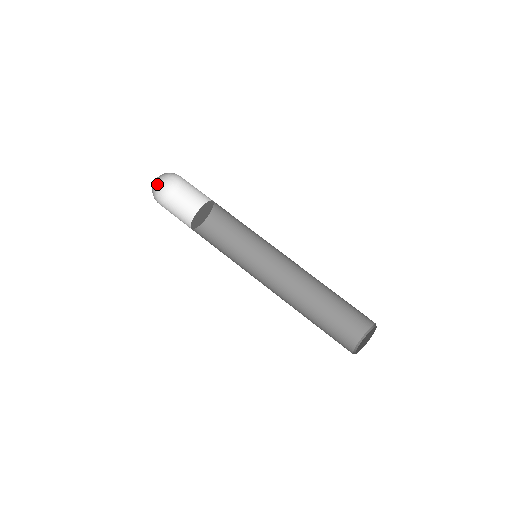
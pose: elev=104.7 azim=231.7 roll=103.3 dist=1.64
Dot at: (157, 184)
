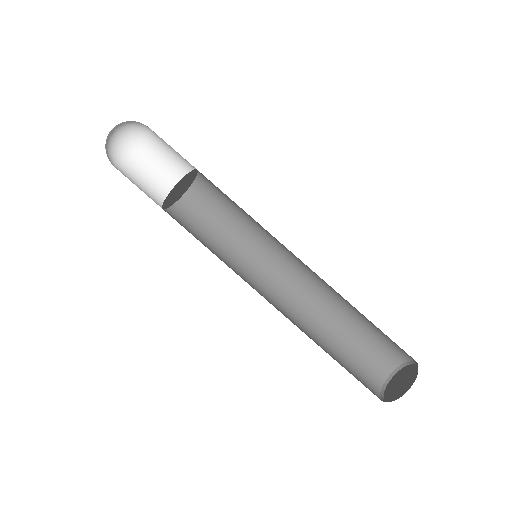
Dot at: (116, 134)
